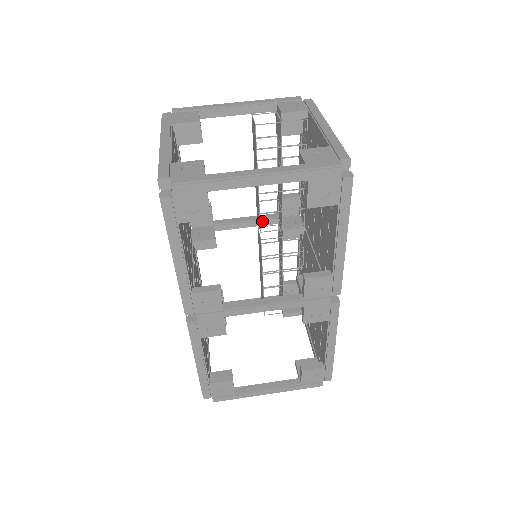
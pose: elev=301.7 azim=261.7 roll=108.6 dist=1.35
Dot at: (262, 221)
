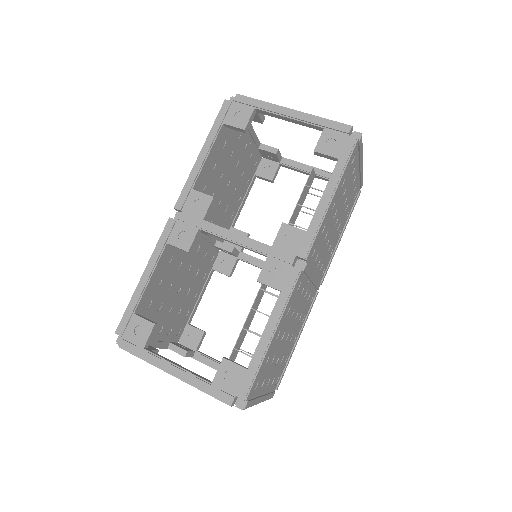
Dot at: occluded
